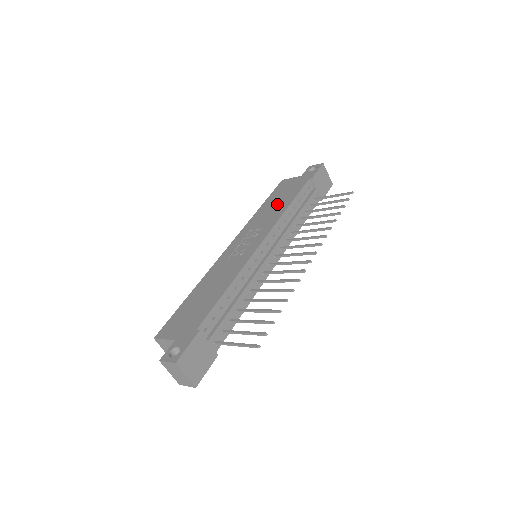
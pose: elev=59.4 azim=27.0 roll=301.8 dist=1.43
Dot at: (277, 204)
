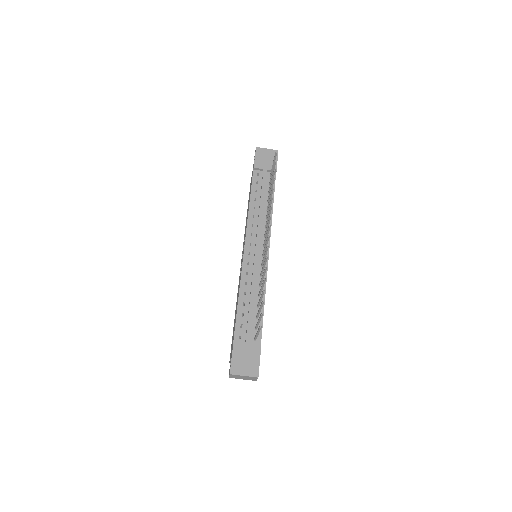
Dot at: occluded
